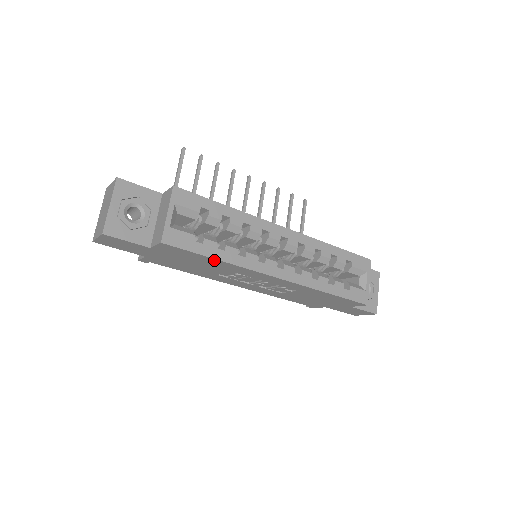
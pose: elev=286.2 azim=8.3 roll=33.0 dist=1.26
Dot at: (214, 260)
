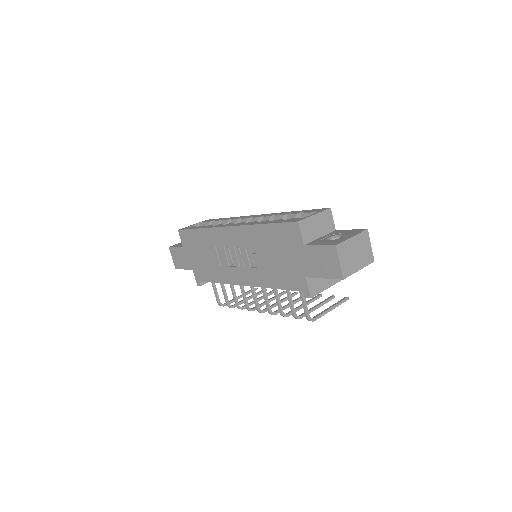
Dot at: (199, 232)
